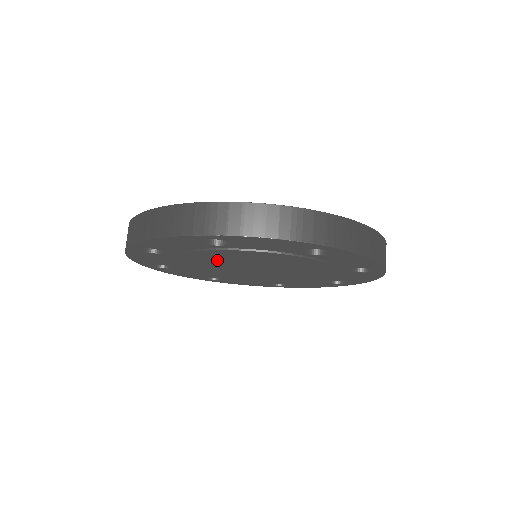
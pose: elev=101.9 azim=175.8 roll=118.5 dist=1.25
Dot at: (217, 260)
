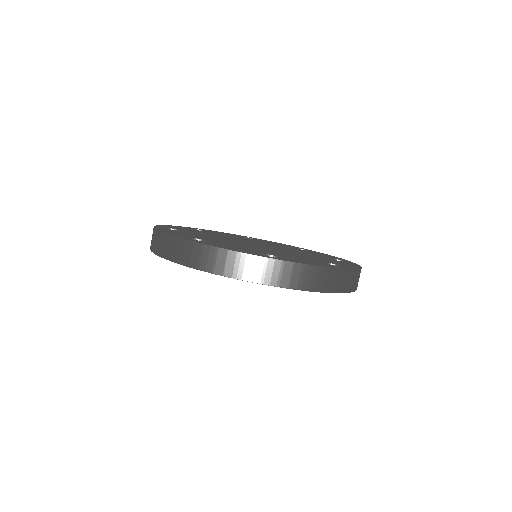
Dot at: occluded
